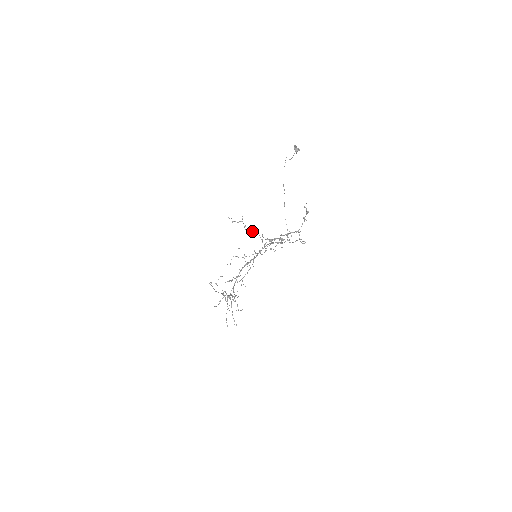
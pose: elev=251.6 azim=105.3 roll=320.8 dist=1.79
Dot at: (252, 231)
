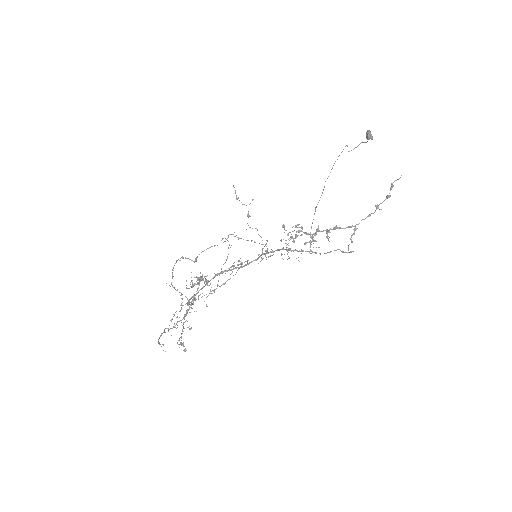
Dot at: occluded
